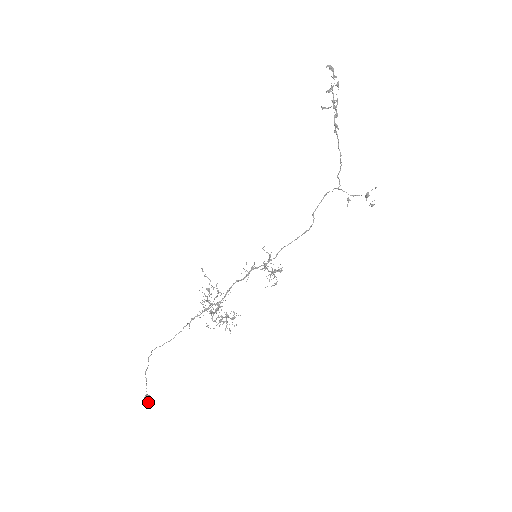
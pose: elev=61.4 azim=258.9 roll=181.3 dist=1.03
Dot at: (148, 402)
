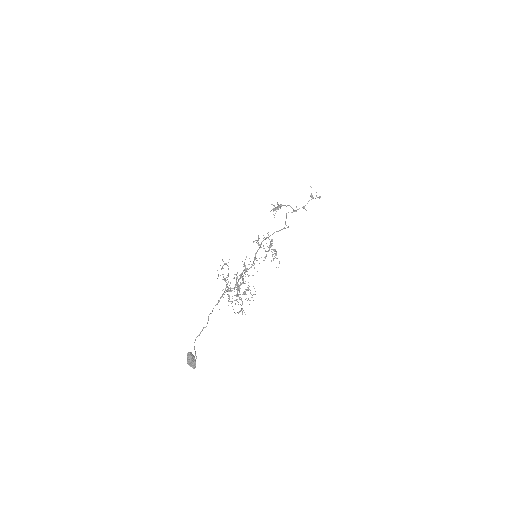
Dot at: (189, 352)
